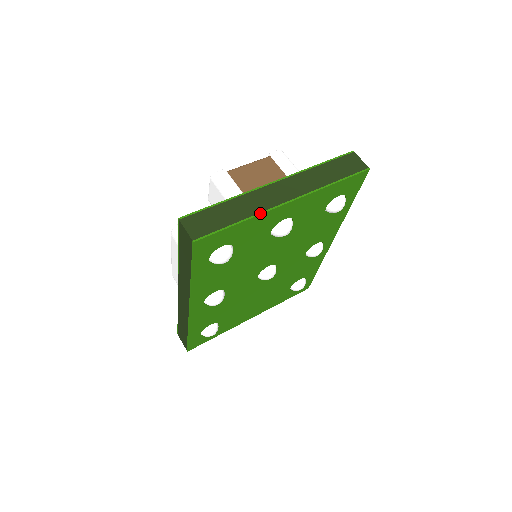
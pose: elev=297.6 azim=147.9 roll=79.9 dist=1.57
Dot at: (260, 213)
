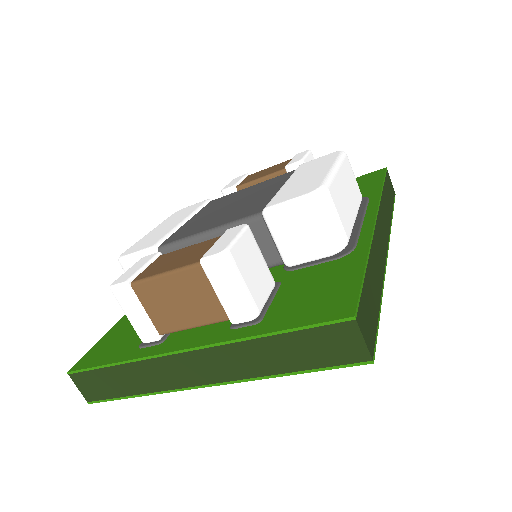
Dot at: (163, 392)
